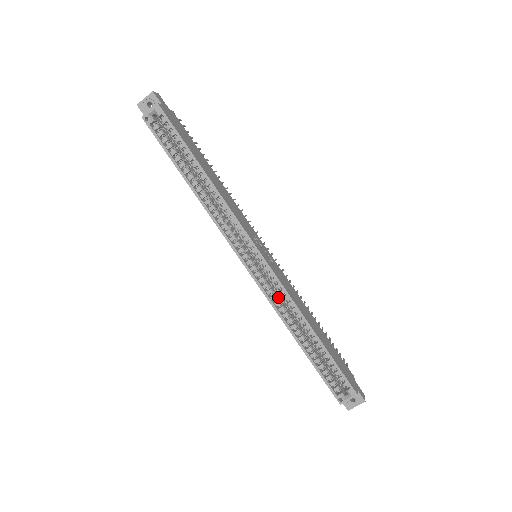
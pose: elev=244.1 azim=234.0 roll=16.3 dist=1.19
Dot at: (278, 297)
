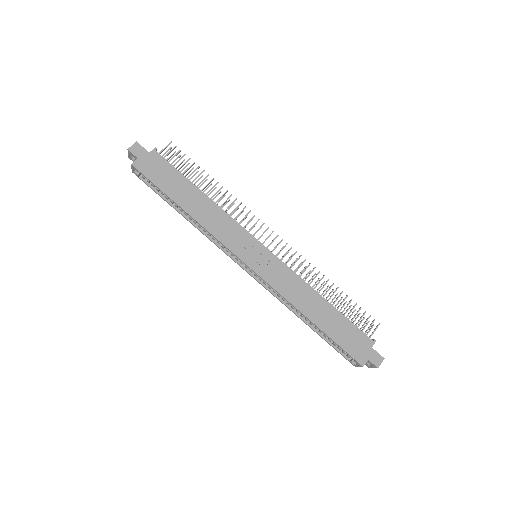
Dot at: occluded
